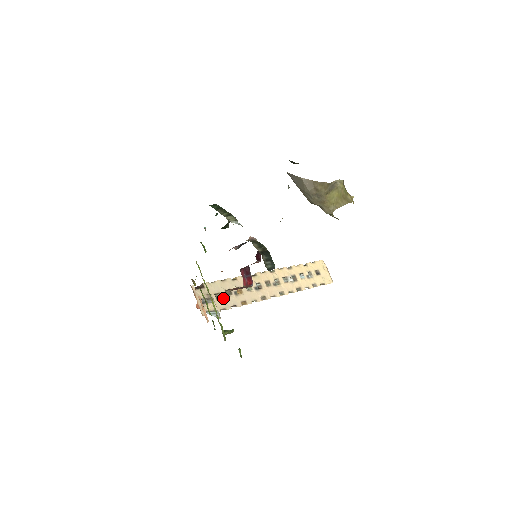
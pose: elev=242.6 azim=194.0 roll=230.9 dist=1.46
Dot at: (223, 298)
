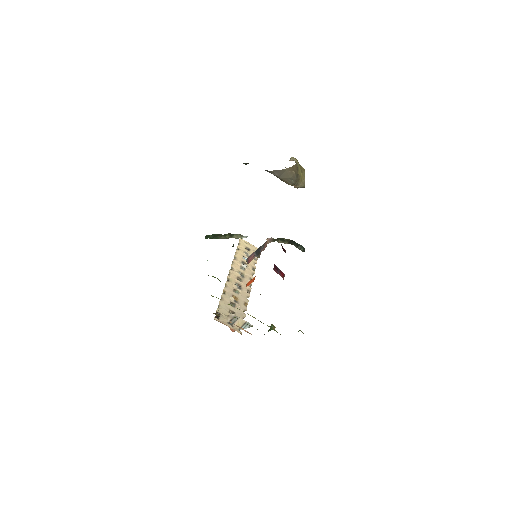
Dot at: (235, 311)
